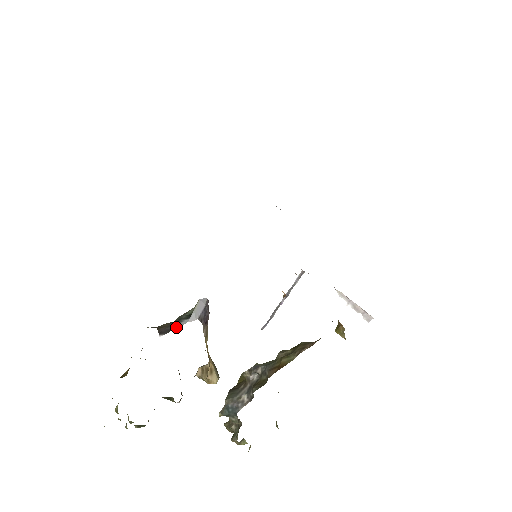
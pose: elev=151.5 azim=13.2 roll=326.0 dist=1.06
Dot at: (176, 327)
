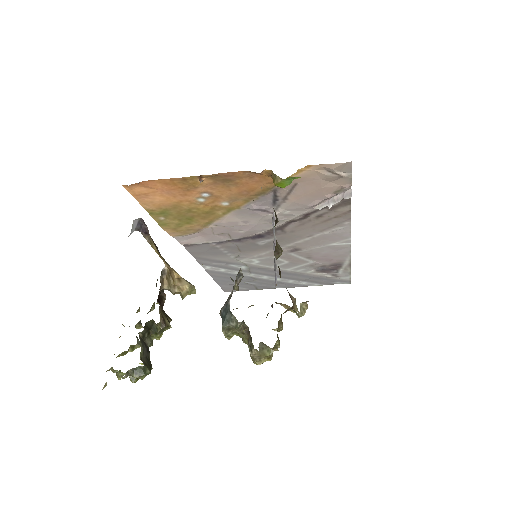
Dot at: occluded
